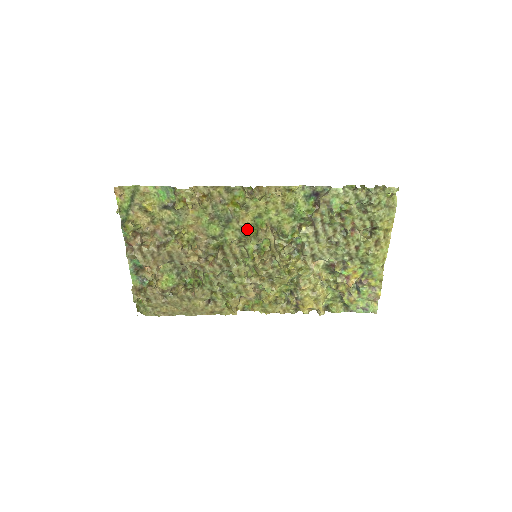
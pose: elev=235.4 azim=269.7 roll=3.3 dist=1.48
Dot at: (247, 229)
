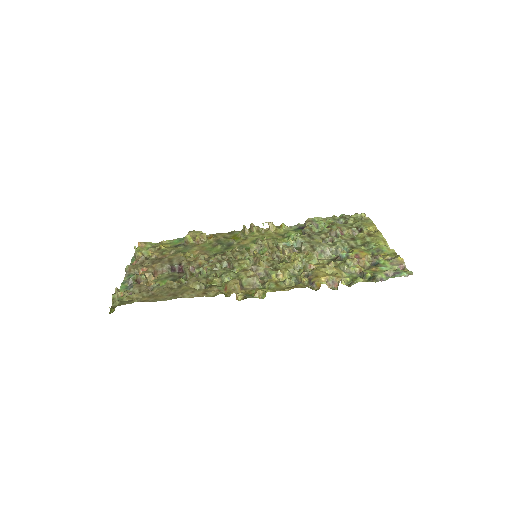
Dot at: (246, 247)
